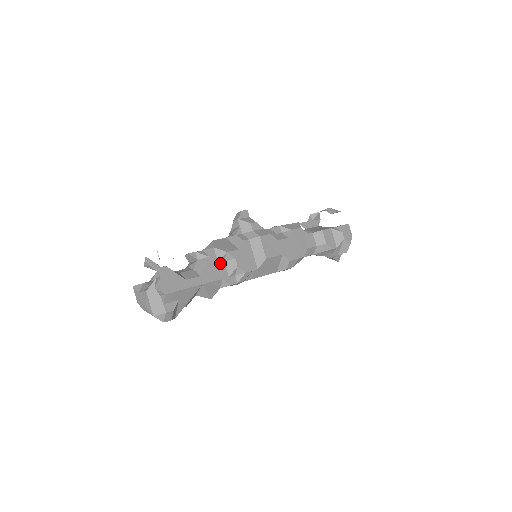
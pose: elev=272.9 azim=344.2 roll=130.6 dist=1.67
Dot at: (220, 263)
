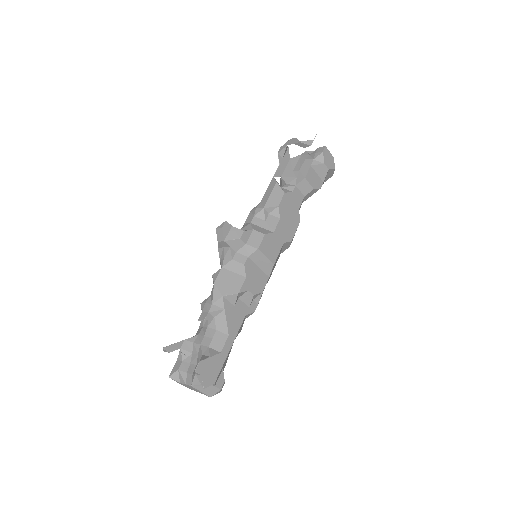
Dot at: (236, 304)
